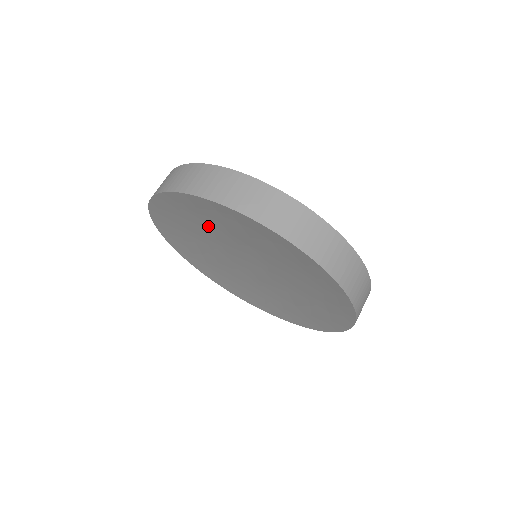
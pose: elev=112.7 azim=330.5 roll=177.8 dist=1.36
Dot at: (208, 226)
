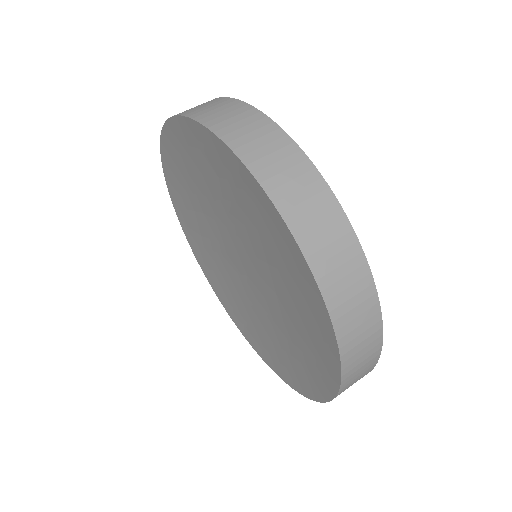
Dot at: (196, 201)
